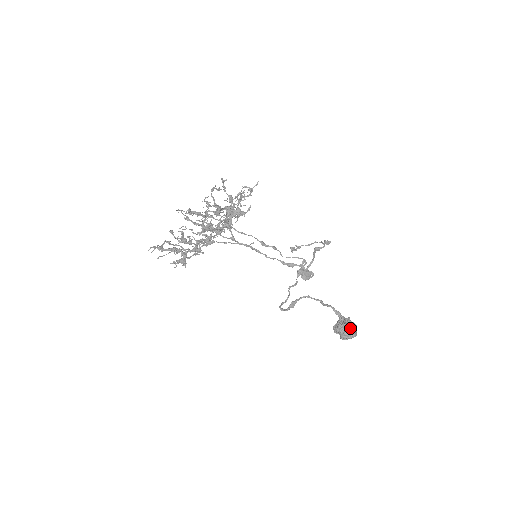
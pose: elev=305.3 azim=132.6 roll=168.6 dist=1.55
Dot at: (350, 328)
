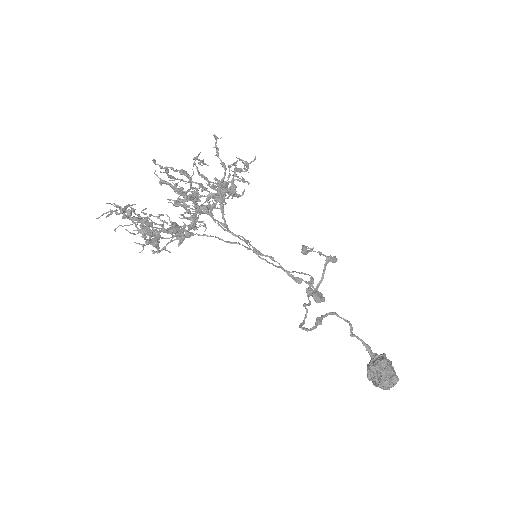
Dot at: (390, 367)
